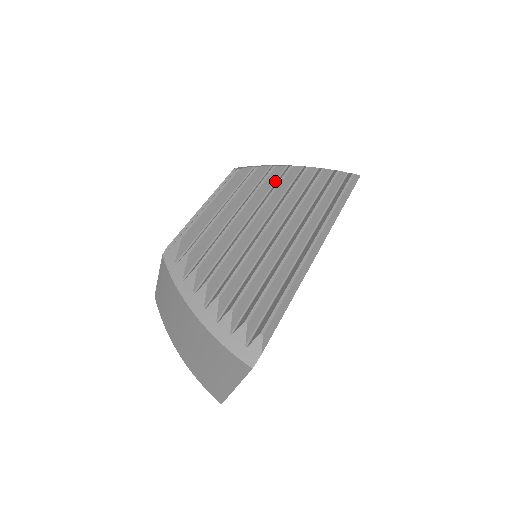
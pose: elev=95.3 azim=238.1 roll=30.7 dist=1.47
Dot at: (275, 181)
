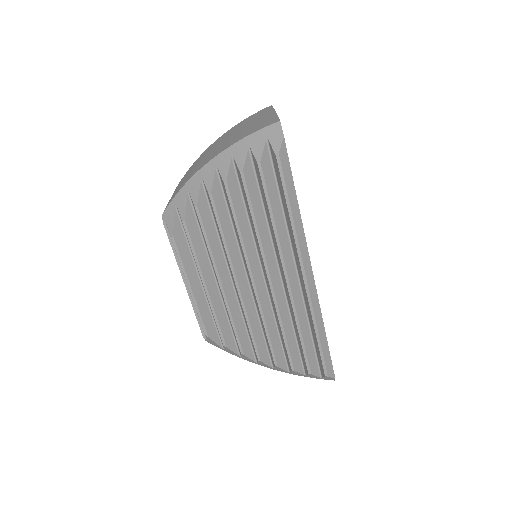
Dot at: (210, 214)
